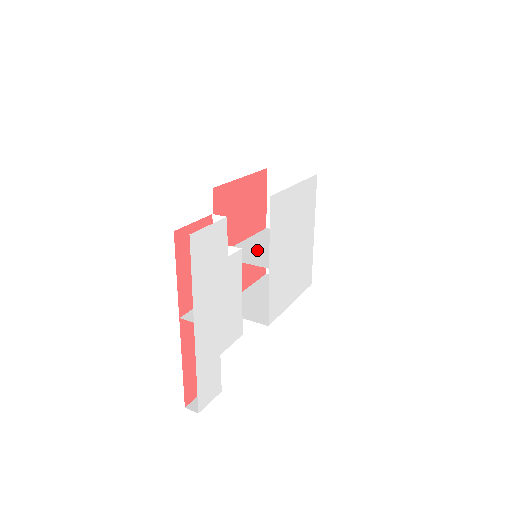
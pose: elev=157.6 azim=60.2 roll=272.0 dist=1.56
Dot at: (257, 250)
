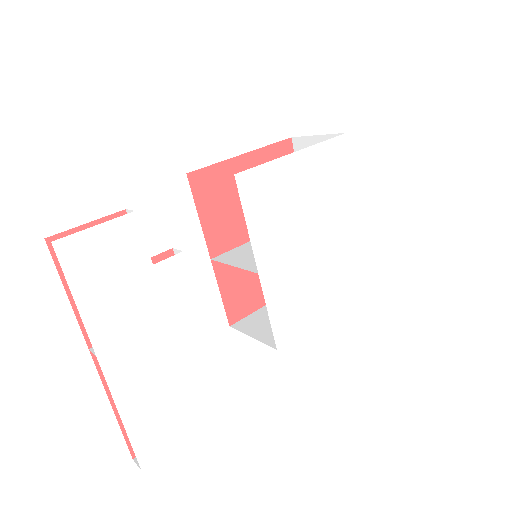
Dot at: occluded
